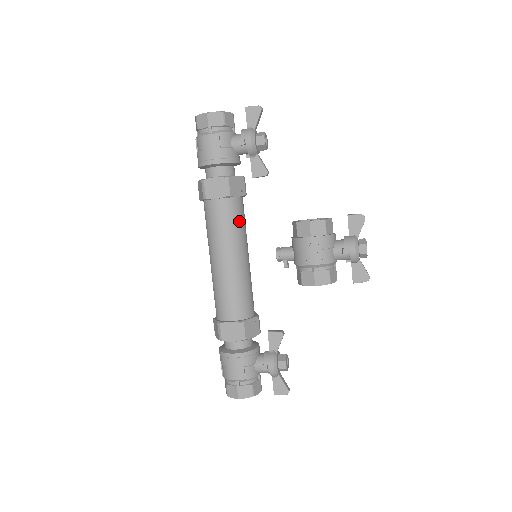
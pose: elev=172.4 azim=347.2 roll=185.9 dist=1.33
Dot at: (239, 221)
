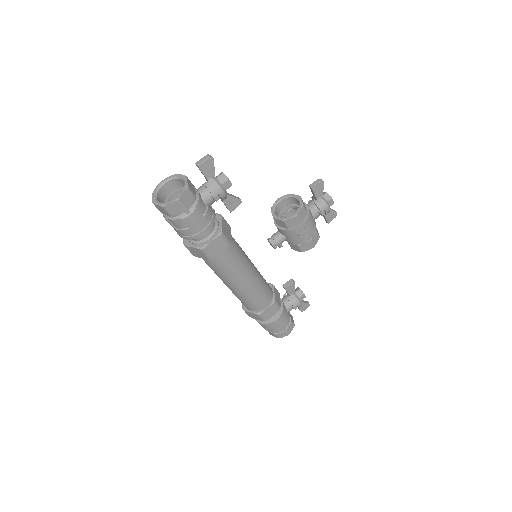
Dot at: (239, 249)
